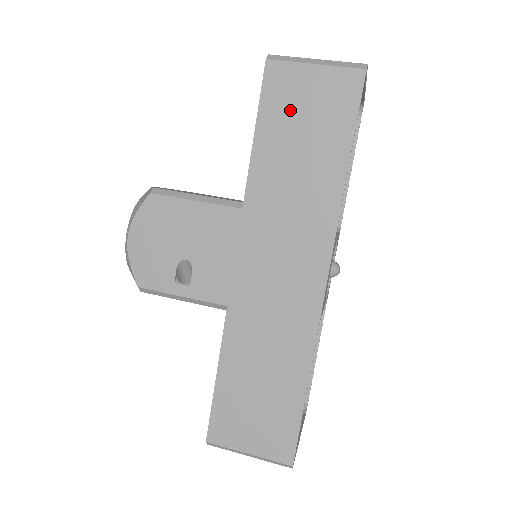
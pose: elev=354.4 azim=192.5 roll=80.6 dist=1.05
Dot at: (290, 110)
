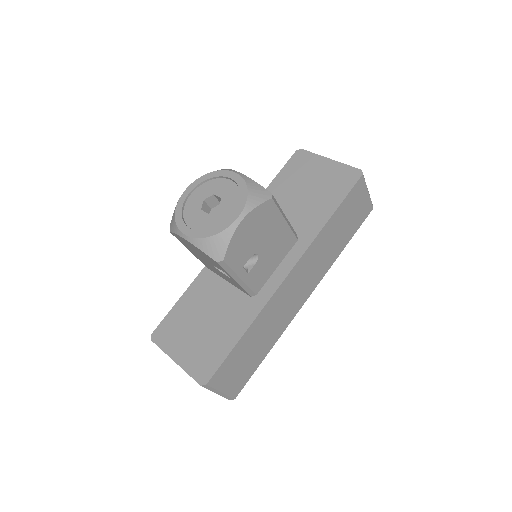
Dot at: (351, 207)
